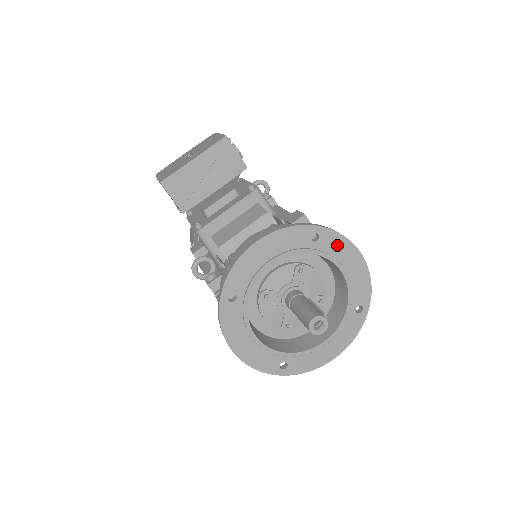
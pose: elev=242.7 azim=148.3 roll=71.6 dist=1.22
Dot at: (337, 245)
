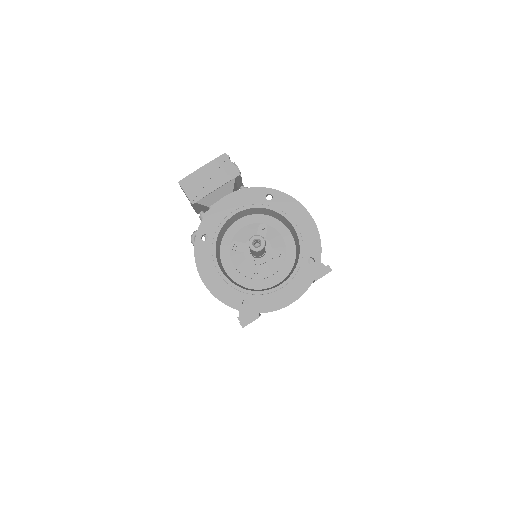
Dot at: (288, 204)
